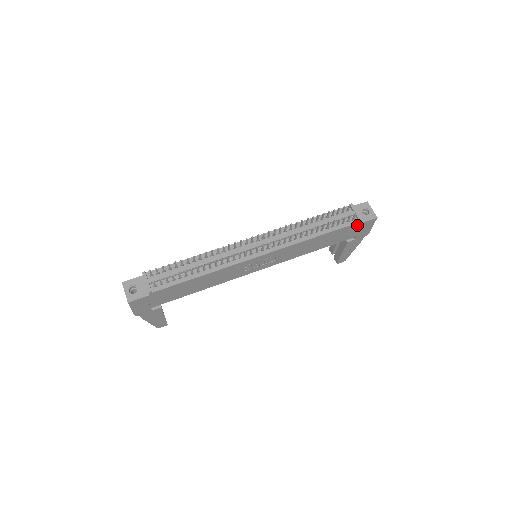
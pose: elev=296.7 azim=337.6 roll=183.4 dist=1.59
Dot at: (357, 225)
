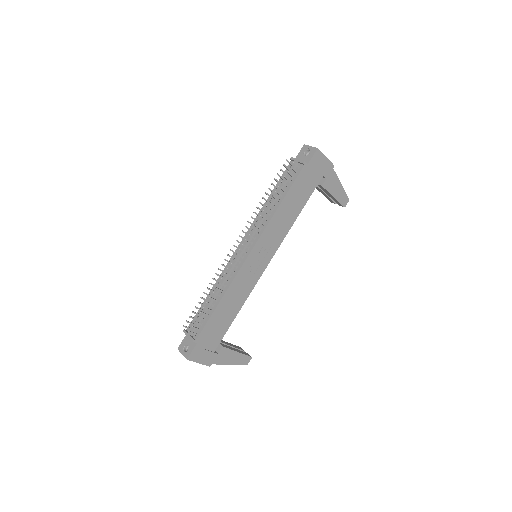
Dot at: (307, 168)
